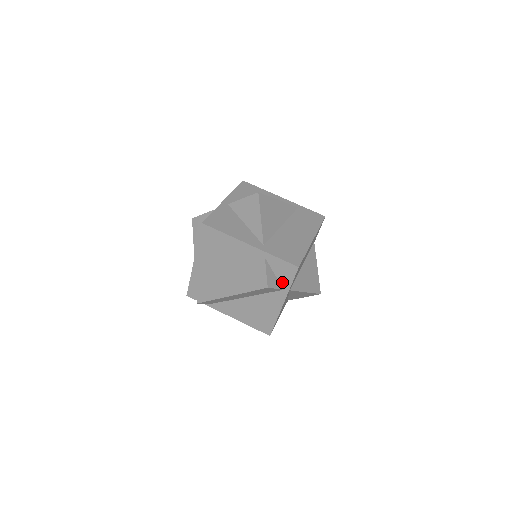
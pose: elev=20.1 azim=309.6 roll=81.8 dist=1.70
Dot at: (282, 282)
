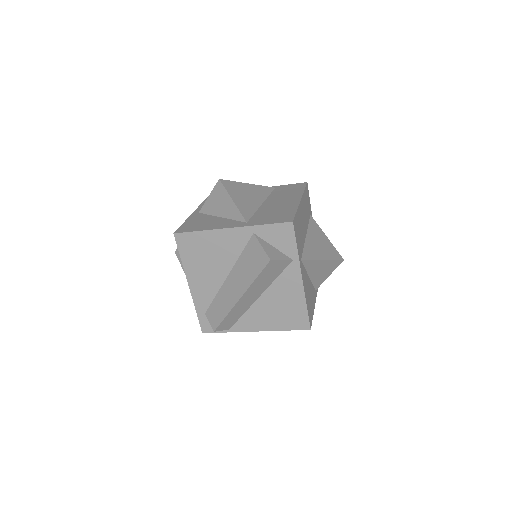
Dot at: (286, 252)
